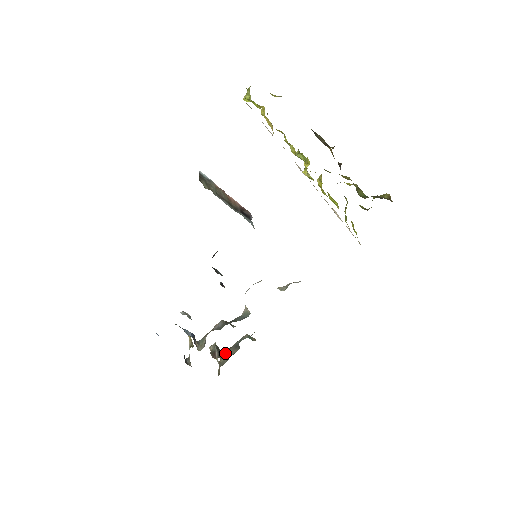
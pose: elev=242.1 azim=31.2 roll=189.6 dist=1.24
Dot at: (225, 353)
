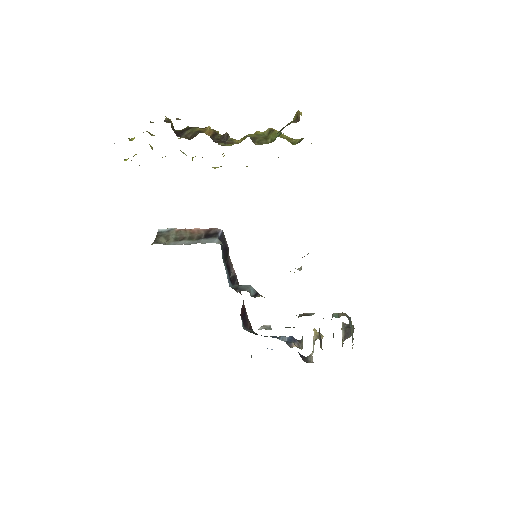
Dot at: occluded
